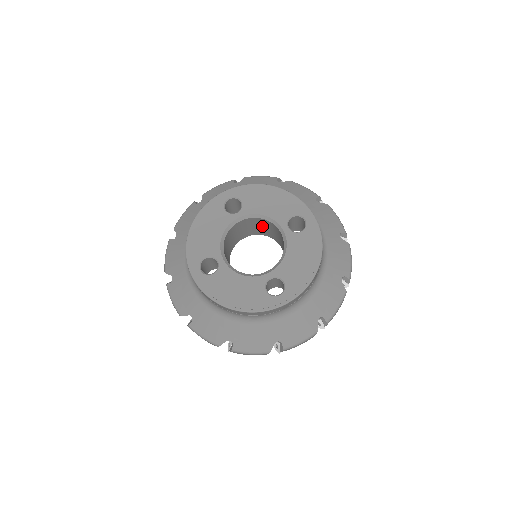
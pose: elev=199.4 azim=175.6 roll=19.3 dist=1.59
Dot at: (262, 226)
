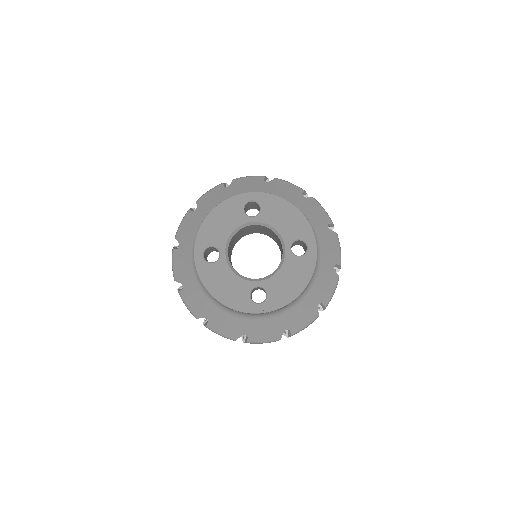
Dot at: (271, 233)
